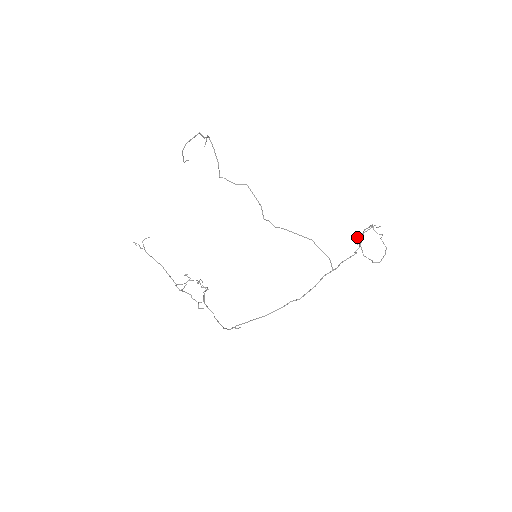
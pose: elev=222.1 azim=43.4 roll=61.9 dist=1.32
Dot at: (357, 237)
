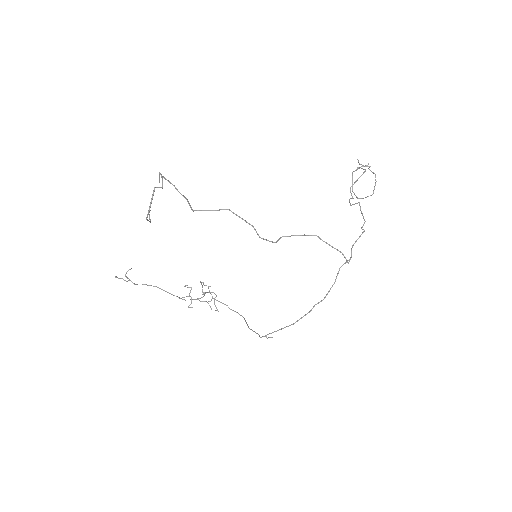
Dot at: occluded
